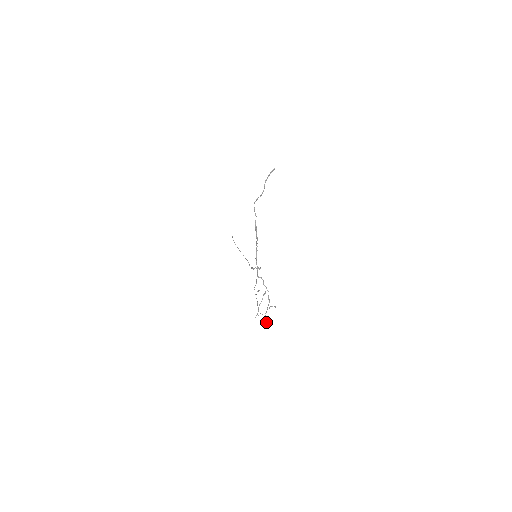
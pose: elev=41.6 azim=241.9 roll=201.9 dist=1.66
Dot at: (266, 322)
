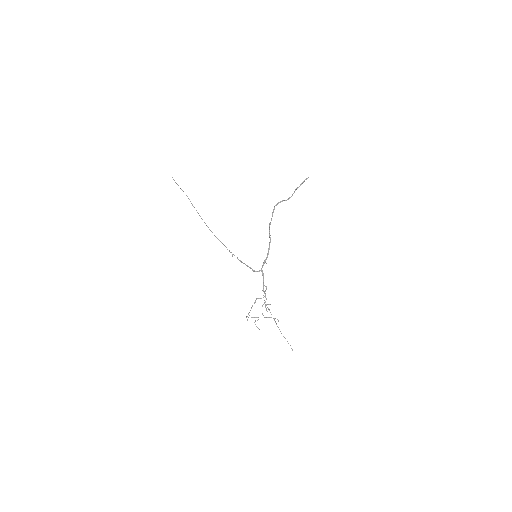
Dot at: occluded
